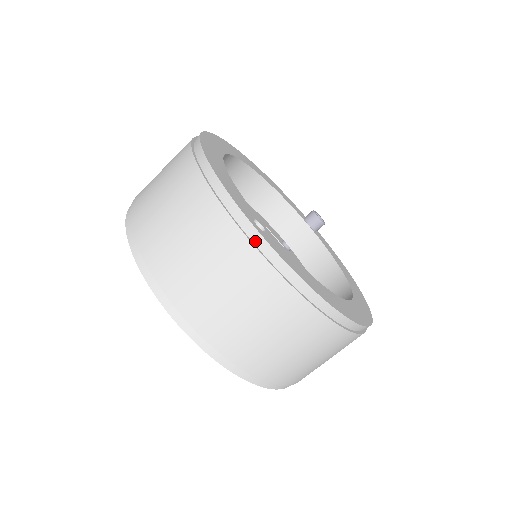
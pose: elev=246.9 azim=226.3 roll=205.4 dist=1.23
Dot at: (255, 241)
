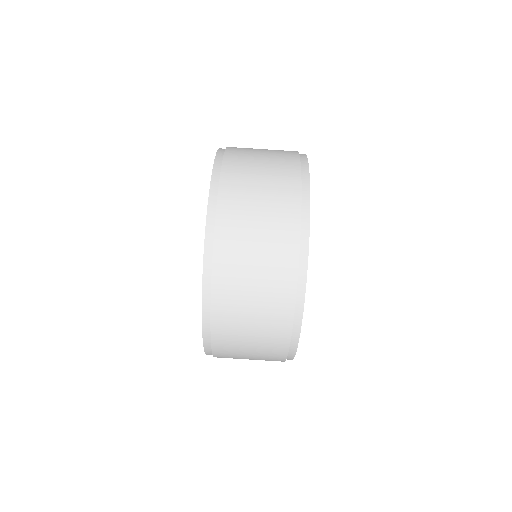
Dot at: (303, 174)
